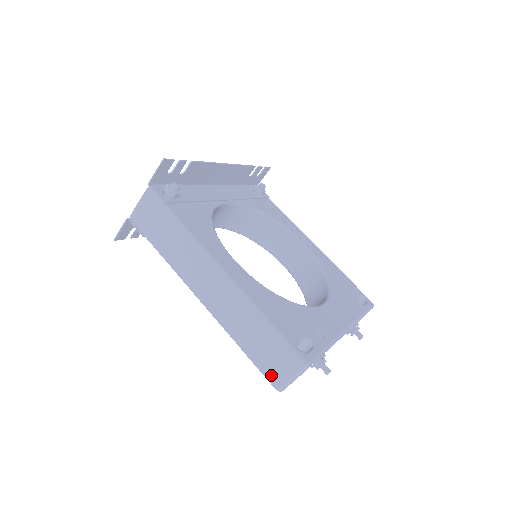
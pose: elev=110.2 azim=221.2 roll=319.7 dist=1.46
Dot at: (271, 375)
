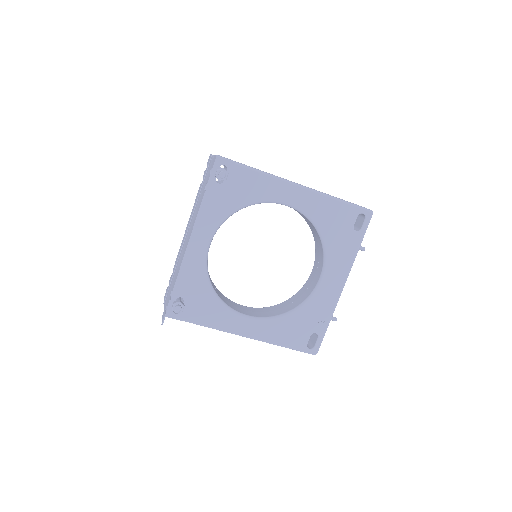
Dot at: occluded
